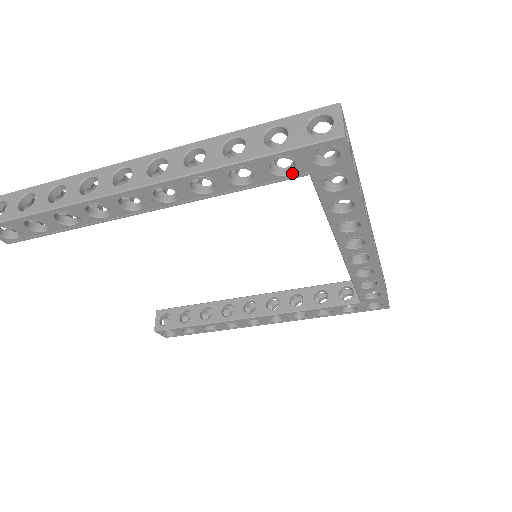
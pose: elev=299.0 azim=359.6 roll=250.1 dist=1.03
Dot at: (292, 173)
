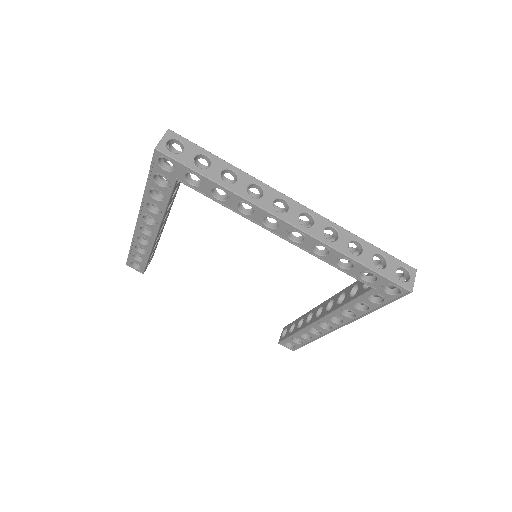
Dot at: (169, 183)
